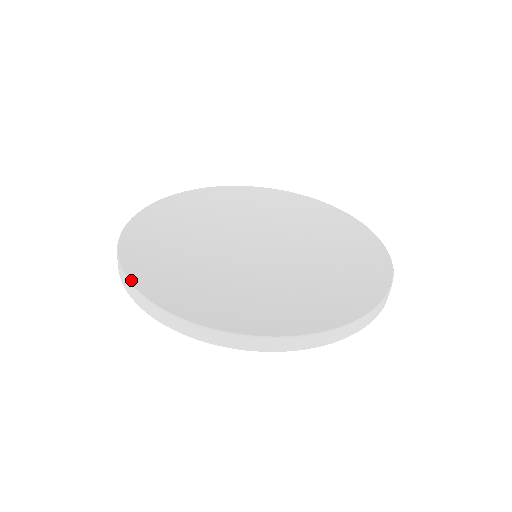
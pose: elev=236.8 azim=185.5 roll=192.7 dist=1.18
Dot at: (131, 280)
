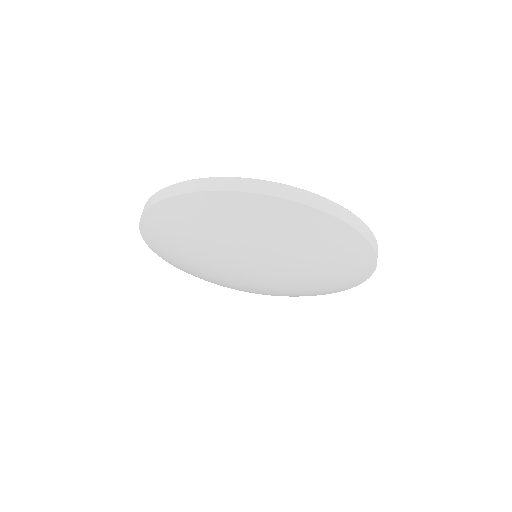
Dot at: occluded
